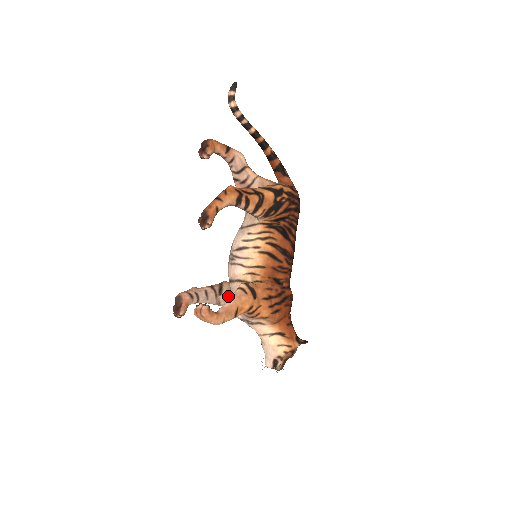
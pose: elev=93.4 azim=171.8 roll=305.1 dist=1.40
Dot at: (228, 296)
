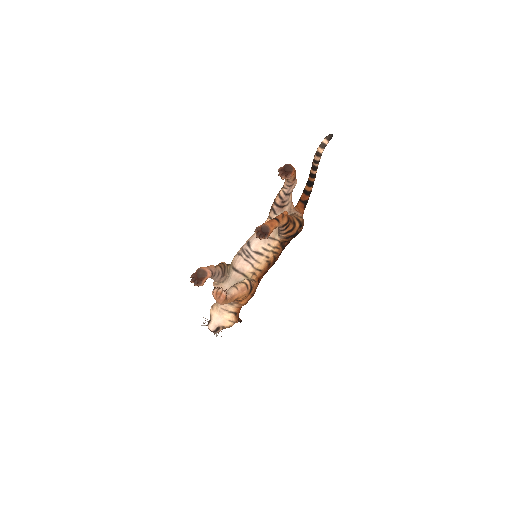
Dot at: (225, 278)
